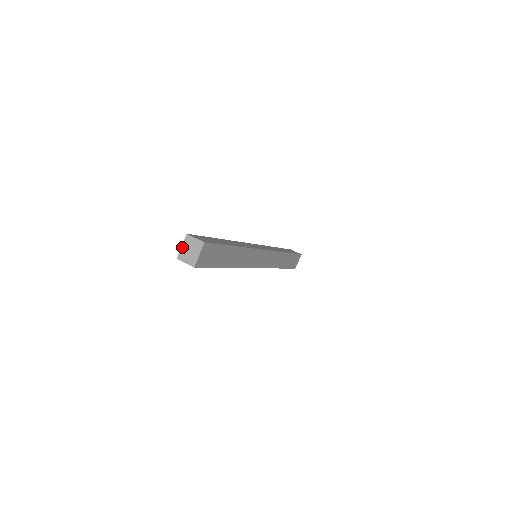
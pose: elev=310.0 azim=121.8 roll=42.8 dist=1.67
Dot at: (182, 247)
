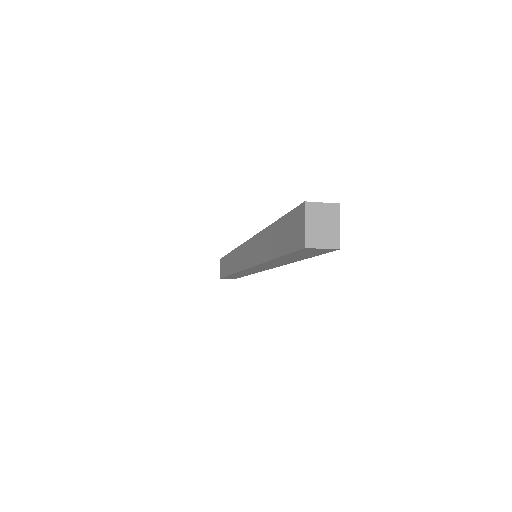
Dot at: (306, 225)
